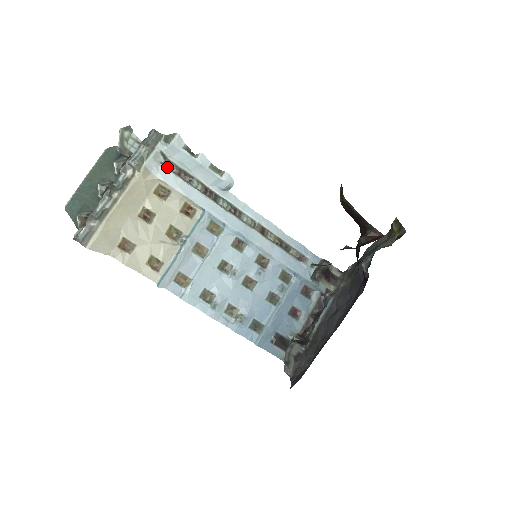
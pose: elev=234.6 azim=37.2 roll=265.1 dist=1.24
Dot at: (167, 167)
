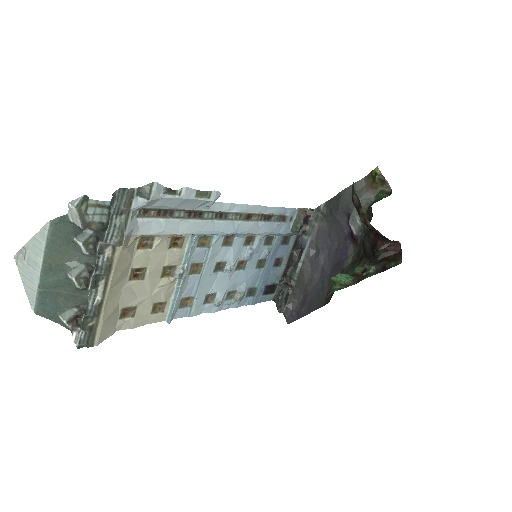
Dot at: (144, 215)
